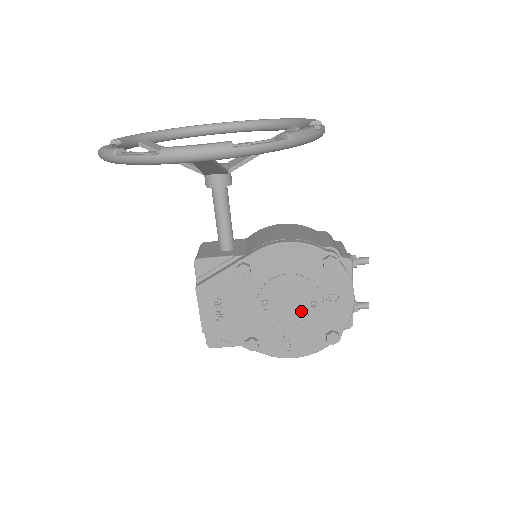
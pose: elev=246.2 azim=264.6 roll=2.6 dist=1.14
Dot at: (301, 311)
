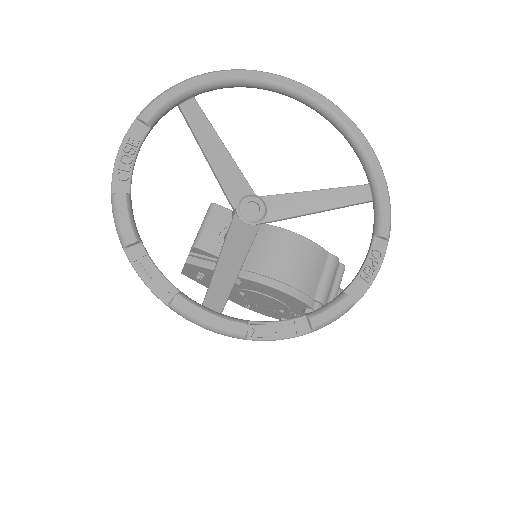
Dot at: (269, 307)
